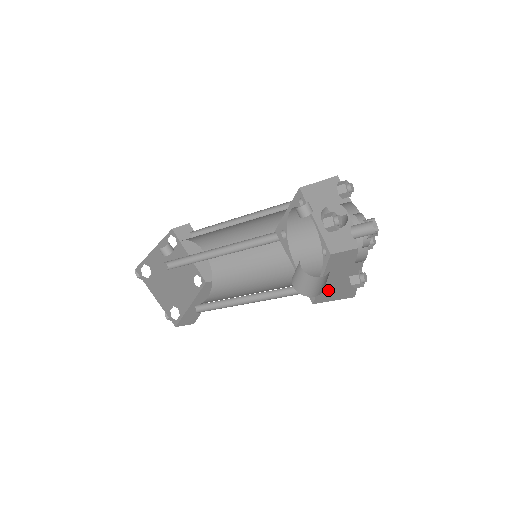
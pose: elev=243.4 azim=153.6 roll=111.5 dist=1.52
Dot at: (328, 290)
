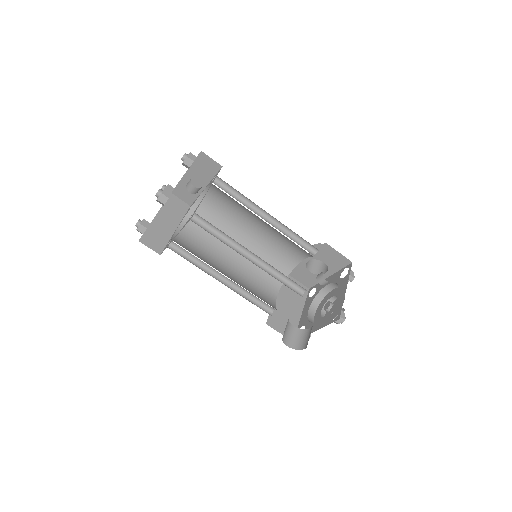
Dot at: (278, 317)
